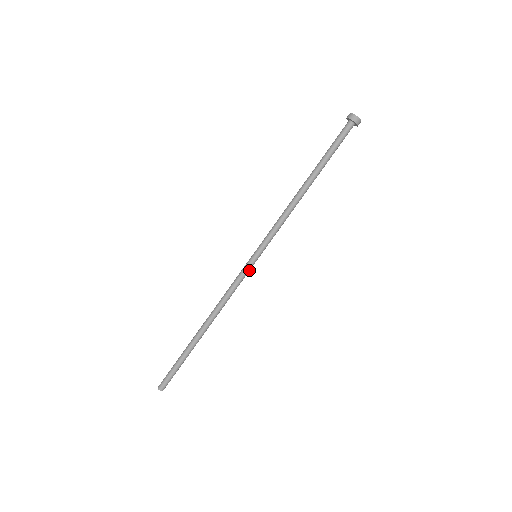
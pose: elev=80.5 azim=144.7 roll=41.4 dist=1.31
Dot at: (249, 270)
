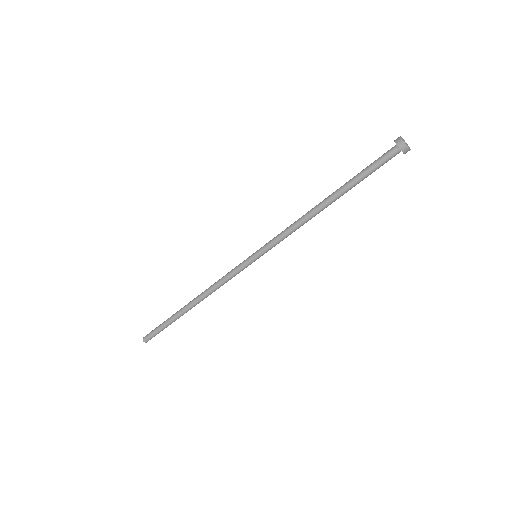
Dot at: (246, 266)
